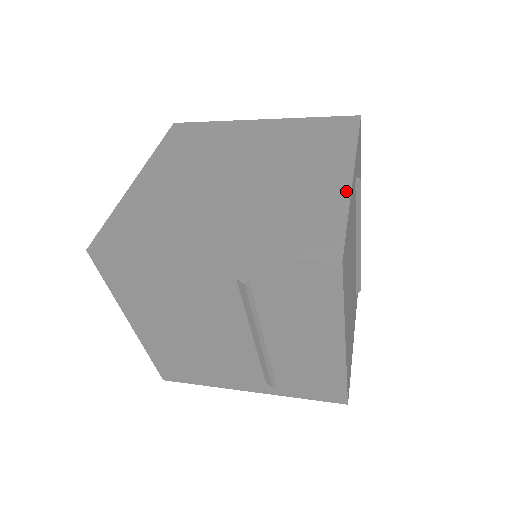
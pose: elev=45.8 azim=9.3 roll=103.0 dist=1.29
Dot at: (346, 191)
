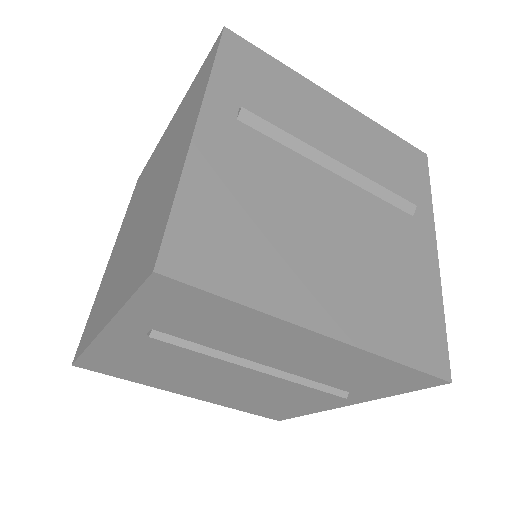
Dot at: (185, 155)
